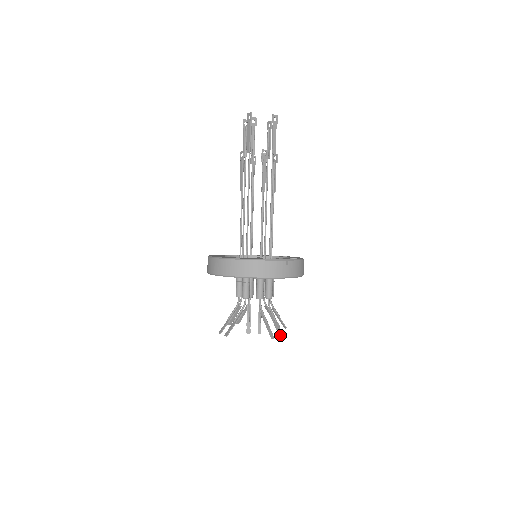
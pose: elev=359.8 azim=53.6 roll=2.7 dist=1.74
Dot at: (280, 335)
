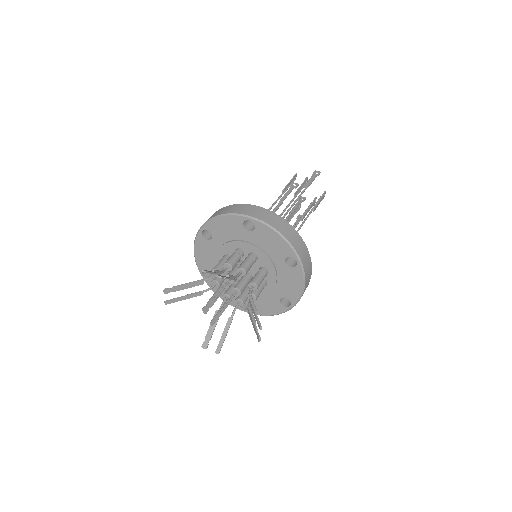
Dot at: occluded
